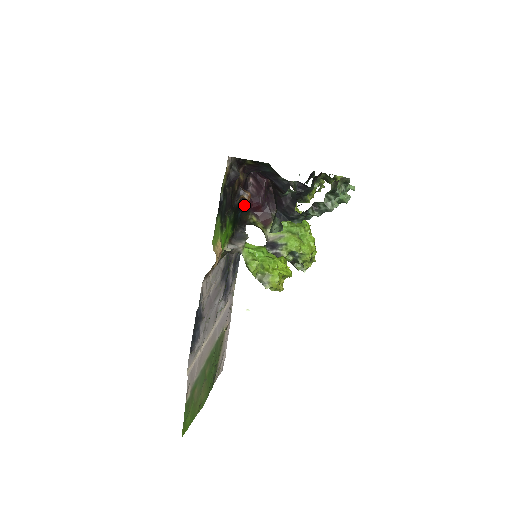
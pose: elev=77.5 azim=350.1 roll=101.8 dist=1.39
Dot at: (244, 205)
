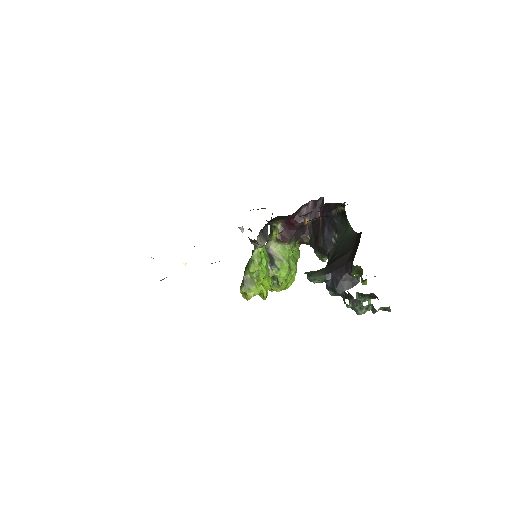
Dot at: (290, 215)
